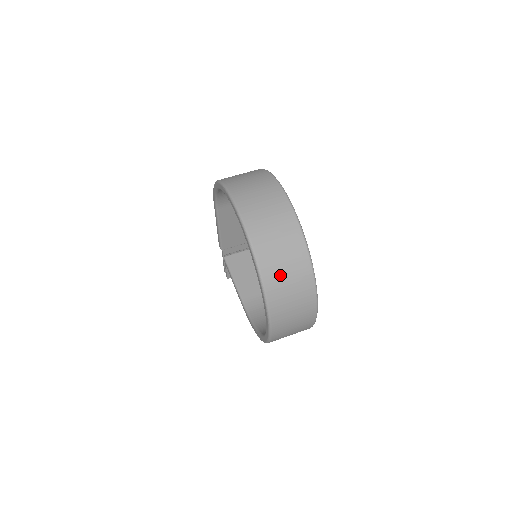
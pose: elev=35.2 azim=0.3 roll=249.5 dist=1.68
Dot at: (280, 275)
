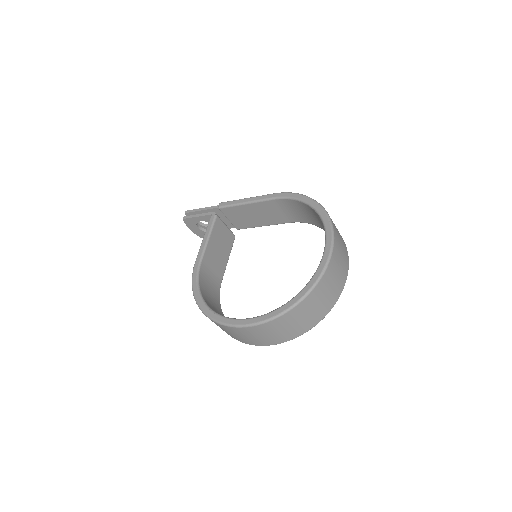
Dot at: (304, 313)
